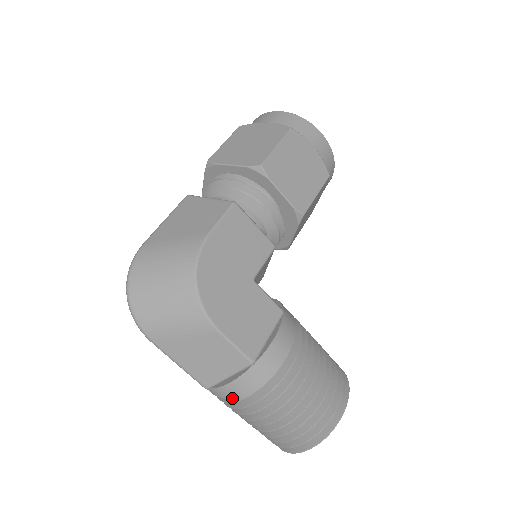
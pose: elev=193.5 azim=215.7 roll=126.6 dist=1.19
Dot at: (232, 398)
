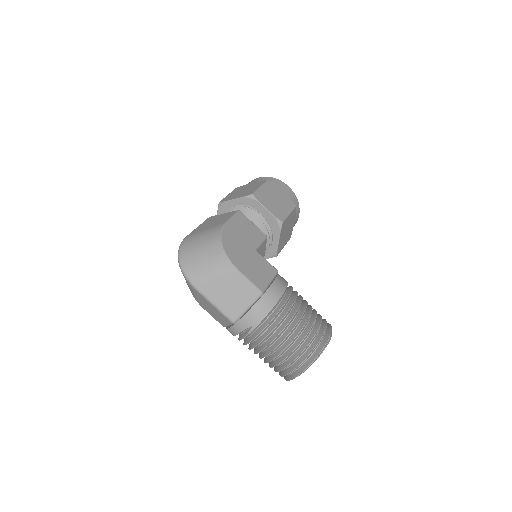
Dot at: (251, 325)
